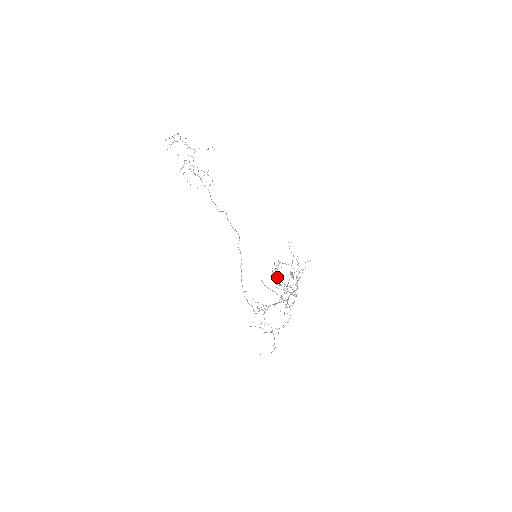
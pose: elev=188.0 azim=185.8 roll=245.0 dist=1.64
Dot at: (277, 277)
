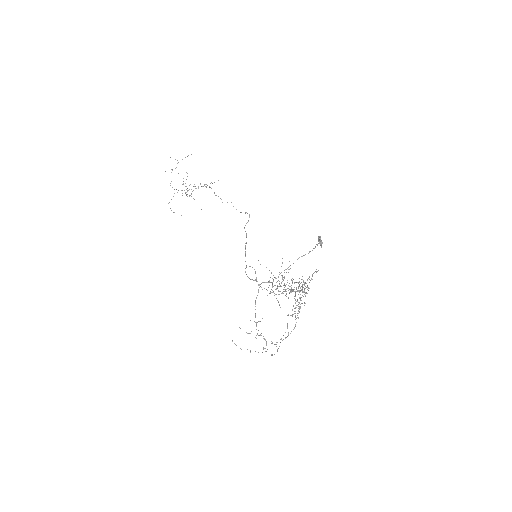
Dot at: occluded
